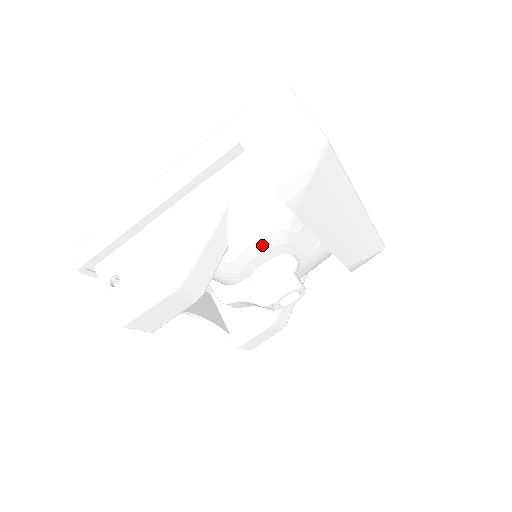
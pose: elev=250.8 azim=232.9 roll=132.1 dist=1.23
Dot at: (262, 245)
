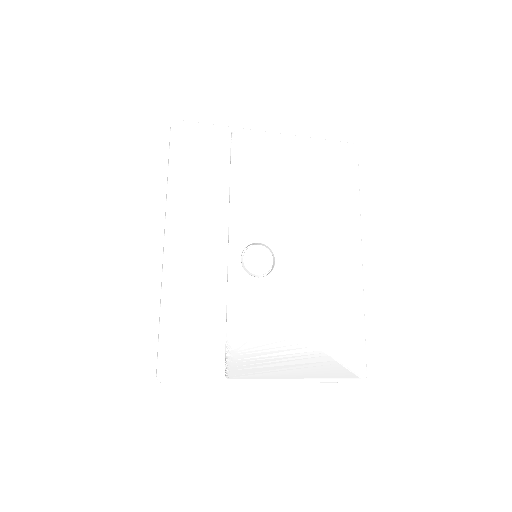
Dot at: (269, 306)
